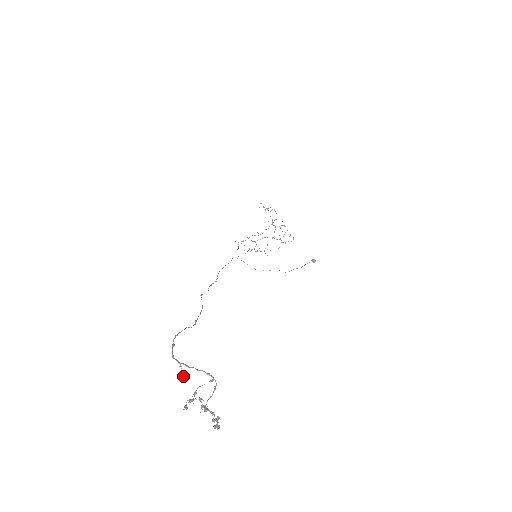
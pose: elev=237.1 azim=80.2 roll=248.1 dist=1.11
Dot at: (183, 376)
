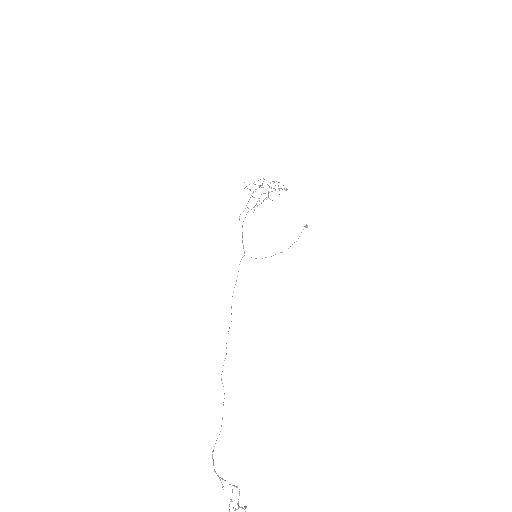
Dot at: occluded
